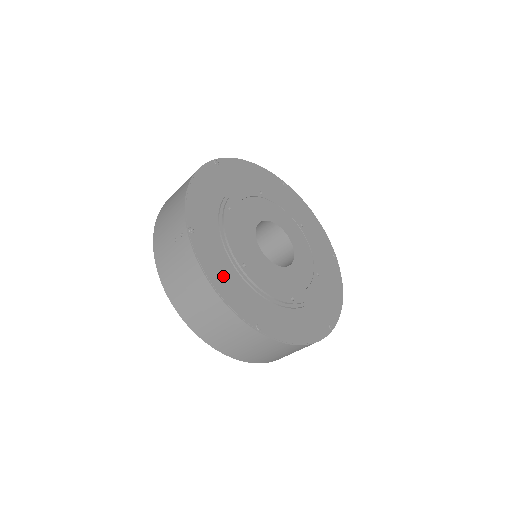
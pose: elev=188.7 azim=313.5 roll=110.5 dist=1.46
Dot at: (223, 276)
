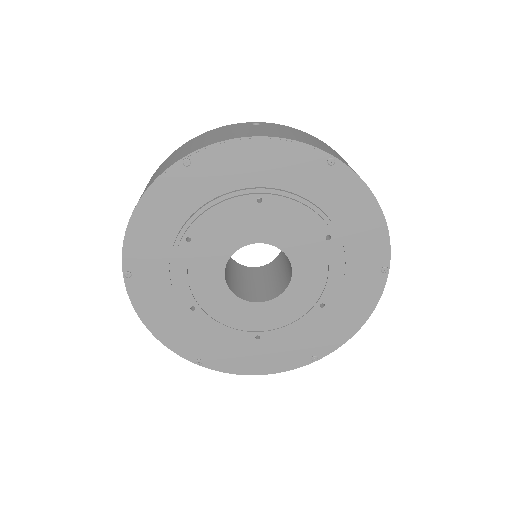
Dot at: (164, 318)
